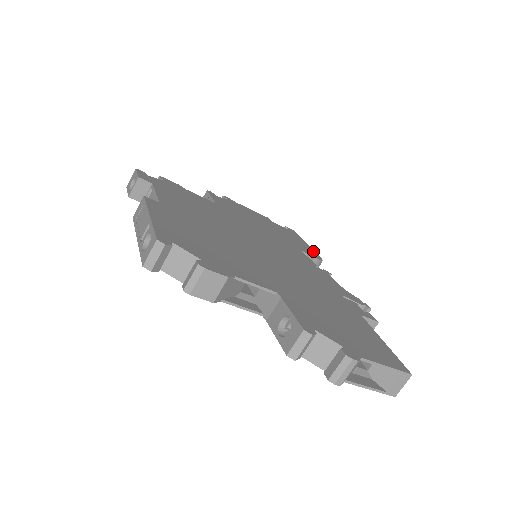
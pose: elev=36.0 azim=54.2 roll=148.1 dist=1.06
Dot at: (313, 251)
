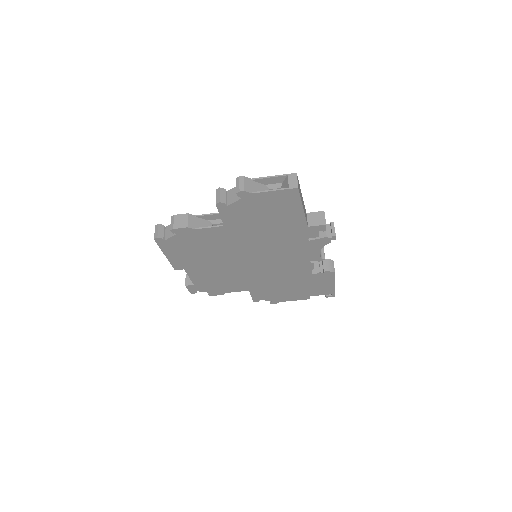
Dot at: occluded
